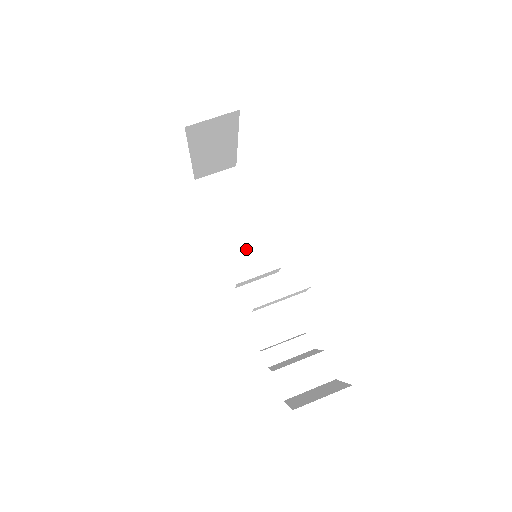
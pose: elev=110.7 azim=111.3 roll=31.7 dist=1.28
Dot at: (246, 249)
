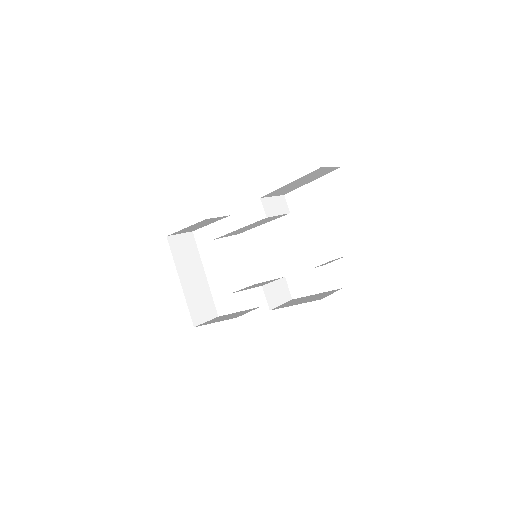
Dot at: (253, 286)
